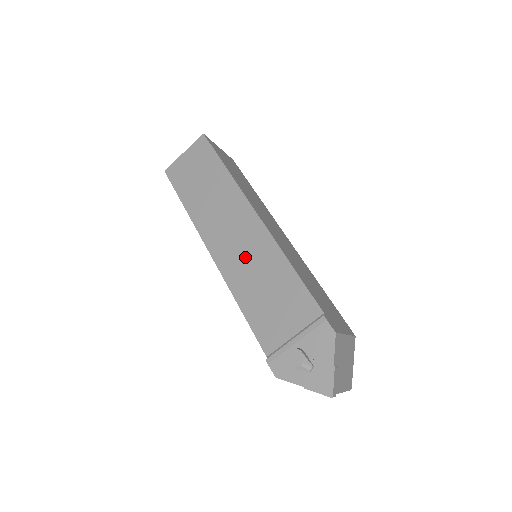
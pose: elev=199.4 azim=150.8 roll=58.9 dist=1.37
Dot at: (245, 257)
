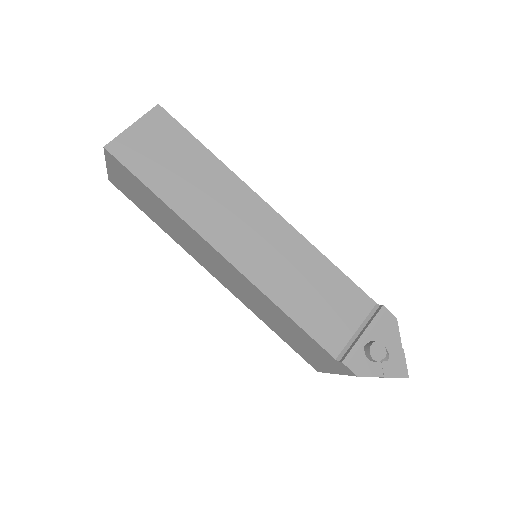
Dot at: (274, 257)
